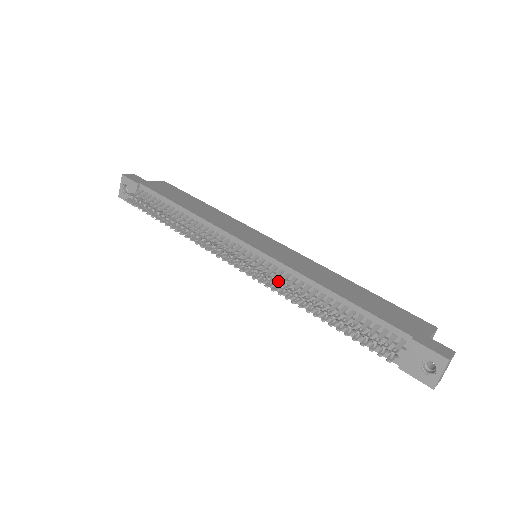
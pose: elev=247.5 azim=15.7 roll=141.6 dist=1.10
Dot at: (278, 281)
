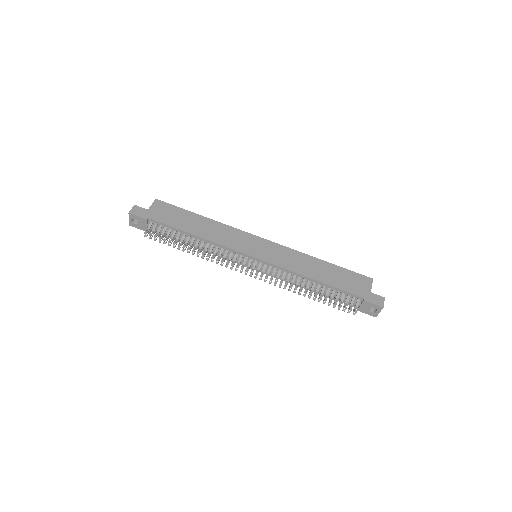
Dot at: (281, 280)
